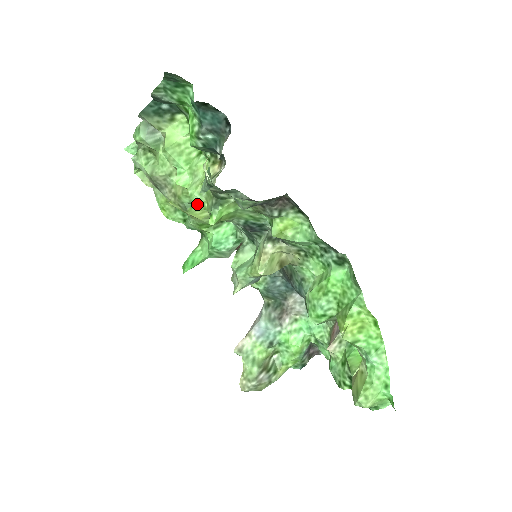
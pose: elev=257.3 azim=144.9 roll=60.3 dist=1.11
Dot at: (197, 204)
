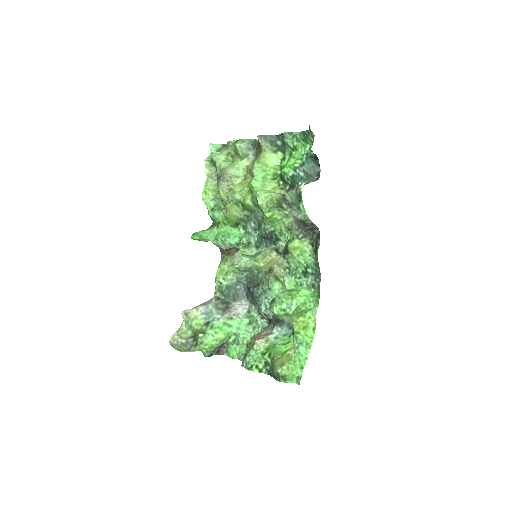
Dot at: (259, 201)
